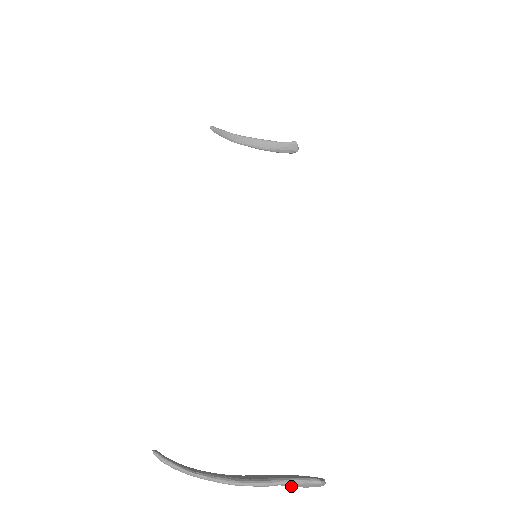
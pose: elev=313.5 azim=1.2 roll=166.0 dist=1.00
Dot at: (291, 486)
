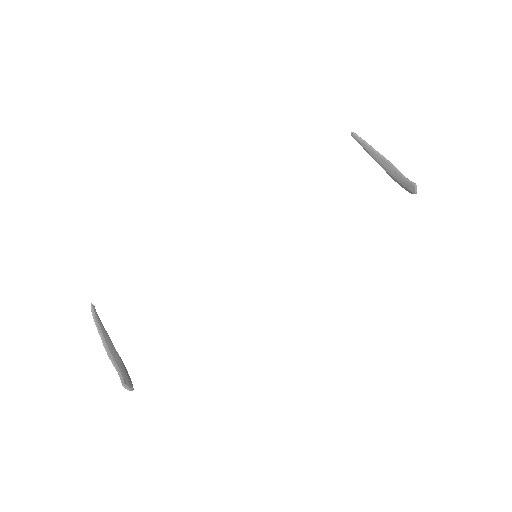
Dot at: occluded
